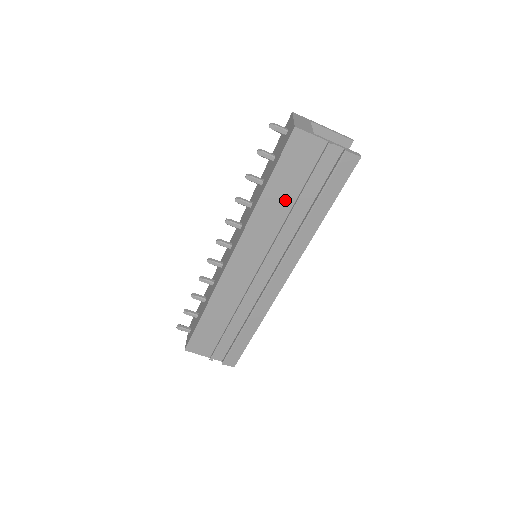
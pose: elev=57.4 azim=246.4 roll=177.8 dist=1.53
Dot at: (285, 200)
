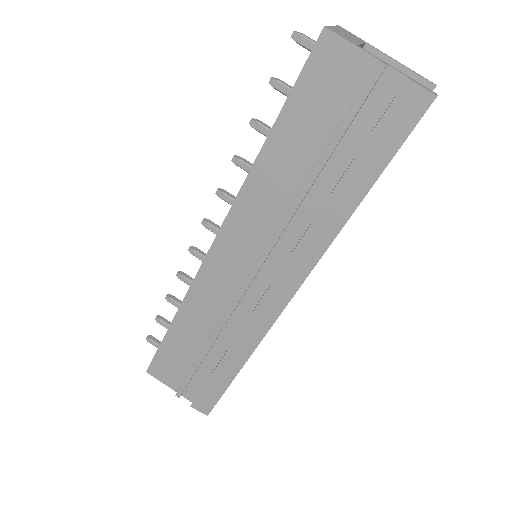
Dot at: (298, 163)
